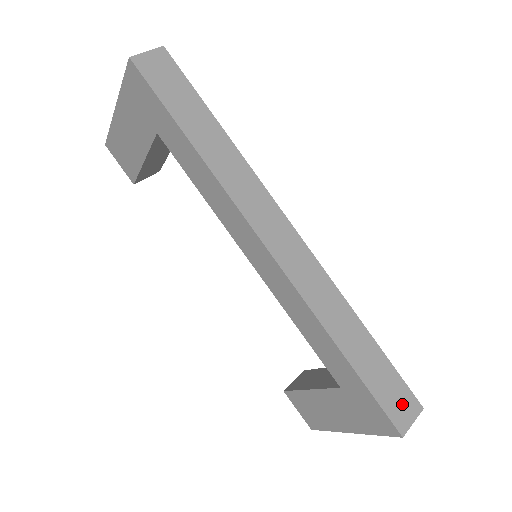
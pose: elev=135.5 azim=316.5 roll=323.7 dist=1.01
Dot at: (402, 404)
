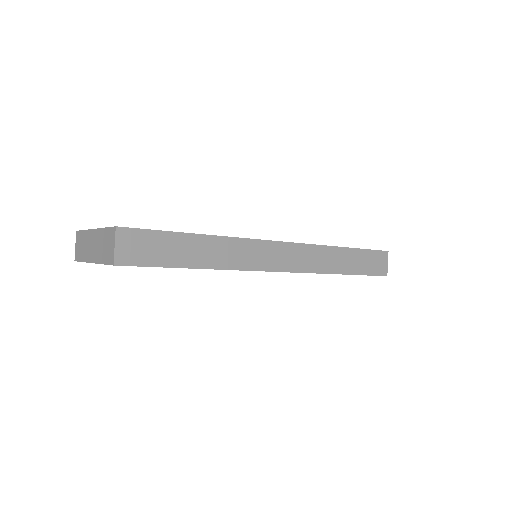
Dot at: (379, 262)
